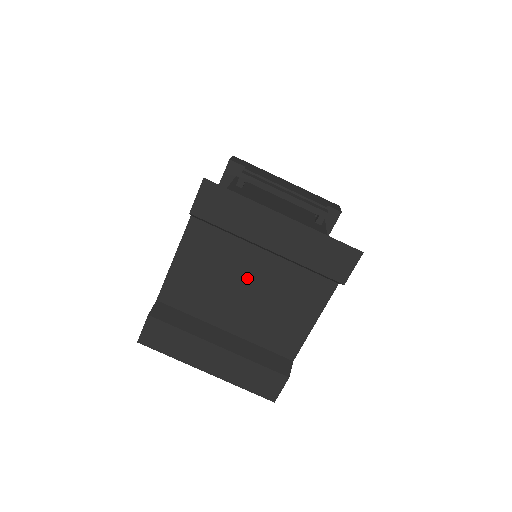
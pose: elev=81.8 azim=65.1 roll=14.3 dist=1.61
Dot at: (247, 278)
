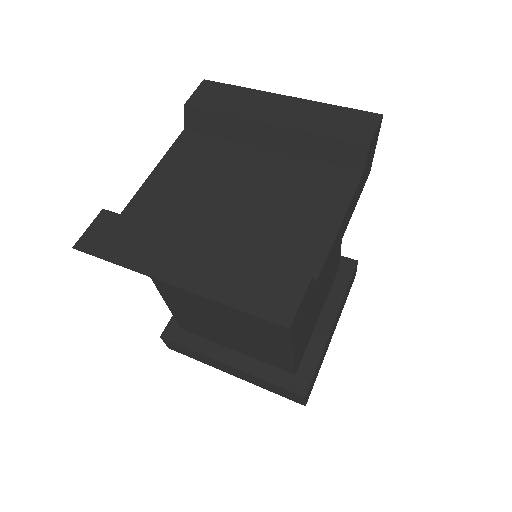
Dot at: (244, 179)
